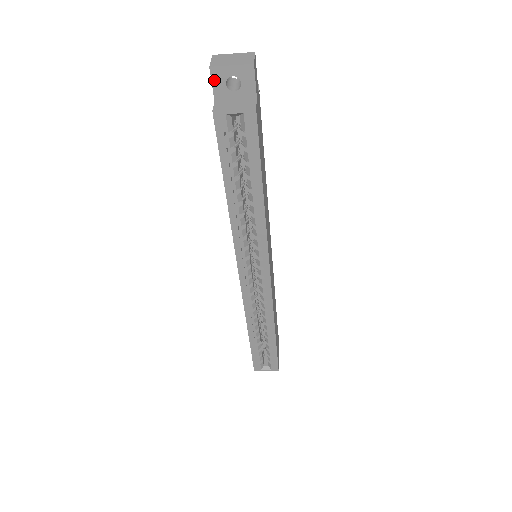
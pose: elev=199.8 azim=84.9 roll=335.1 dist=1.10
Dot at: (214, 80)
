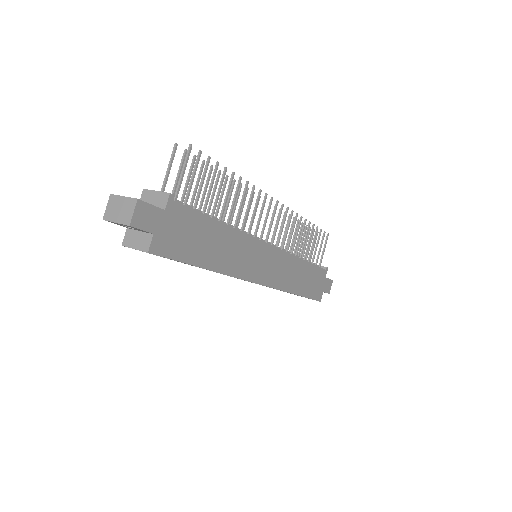
Dot at: (114, 223)
